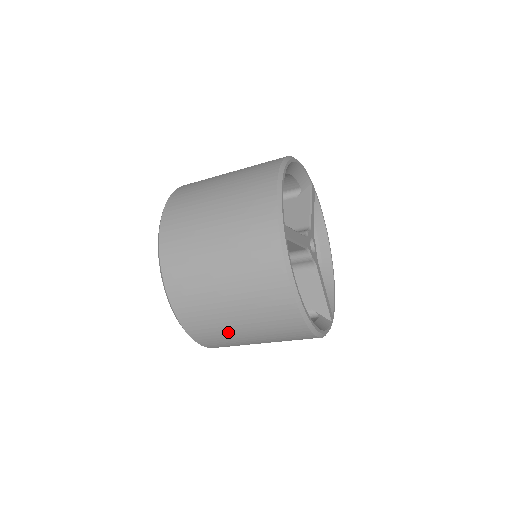
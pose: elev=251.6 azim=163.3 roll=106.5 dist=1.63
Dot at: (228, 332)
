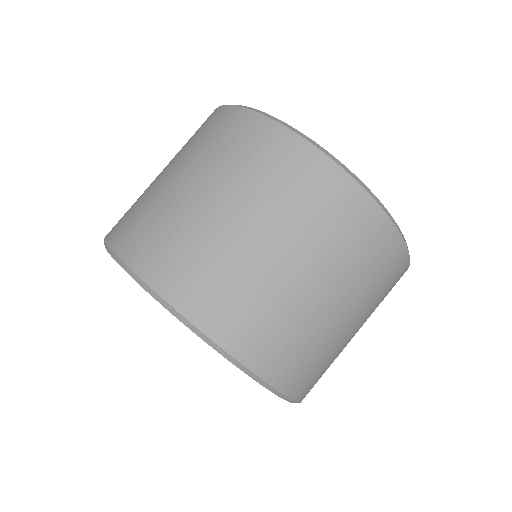
Dot at: (277, 293)
